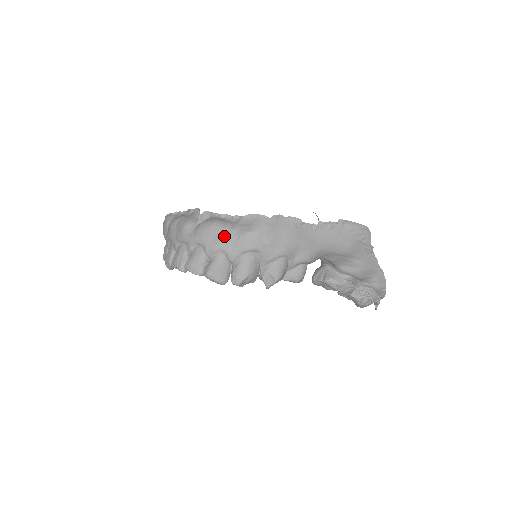
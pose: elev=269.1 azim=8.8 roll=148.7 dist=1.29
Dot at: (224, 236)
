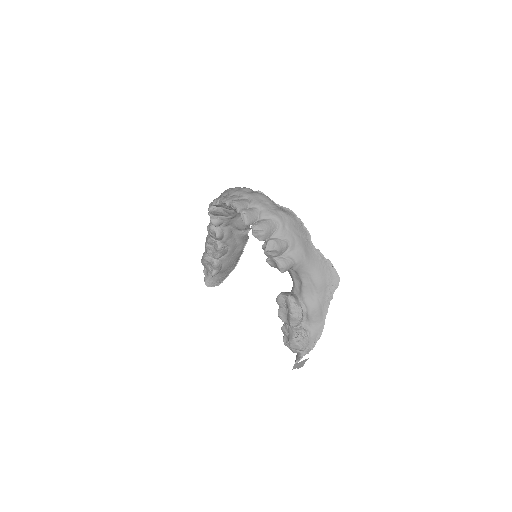
Dot at: (268, 203)
